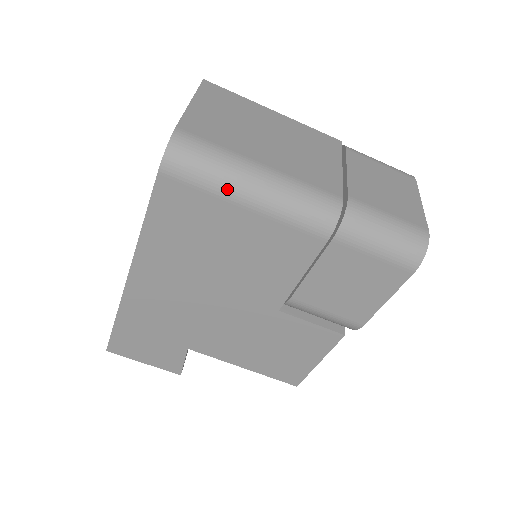
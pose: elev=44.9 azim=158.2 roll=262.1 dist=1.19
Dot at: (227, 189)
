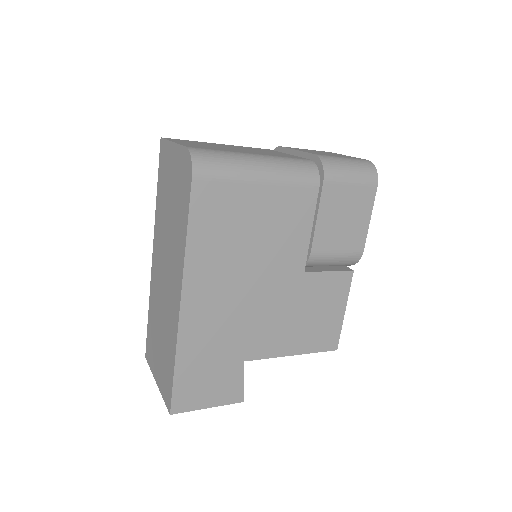
Dot at: (243, 173)
